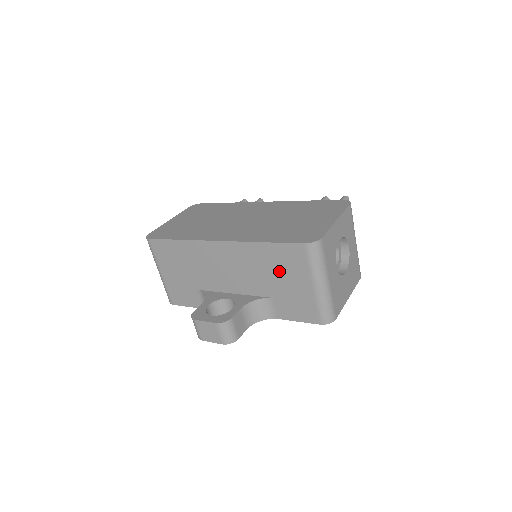
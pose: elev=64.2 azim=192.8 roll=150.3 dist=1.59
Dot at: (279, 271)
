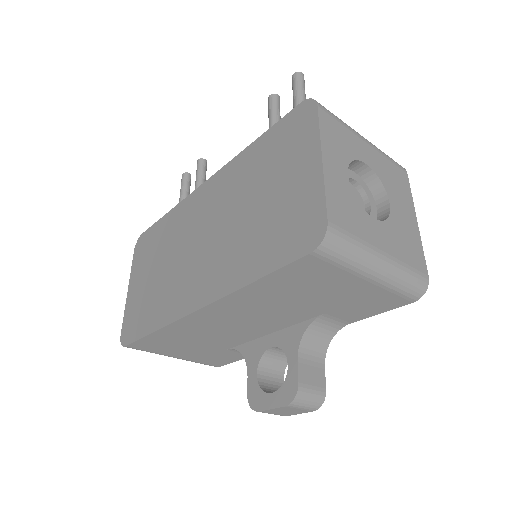
Dot at: (305, 293)
